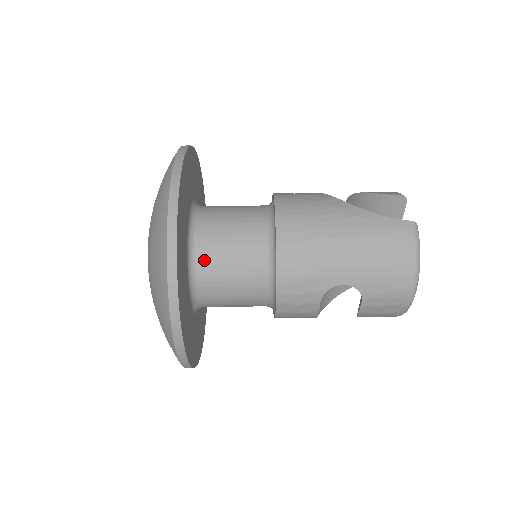
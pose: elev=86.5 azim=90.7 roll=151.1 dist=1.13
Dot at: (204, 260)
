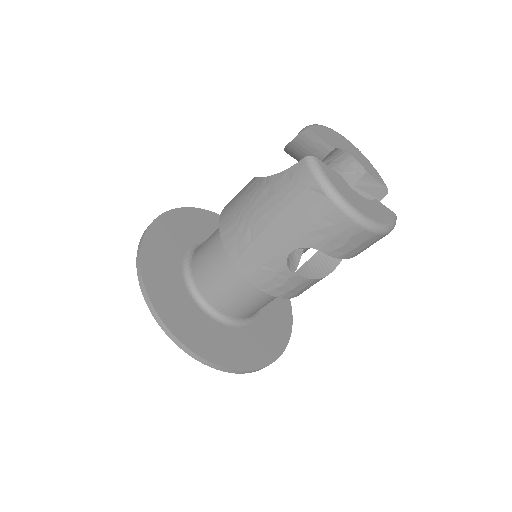
Dot at: (205, 293)
